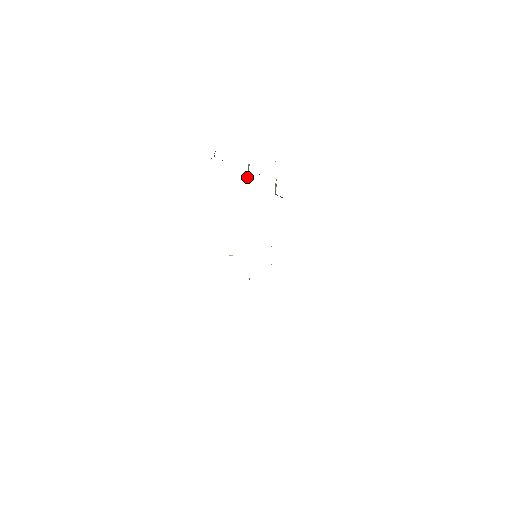
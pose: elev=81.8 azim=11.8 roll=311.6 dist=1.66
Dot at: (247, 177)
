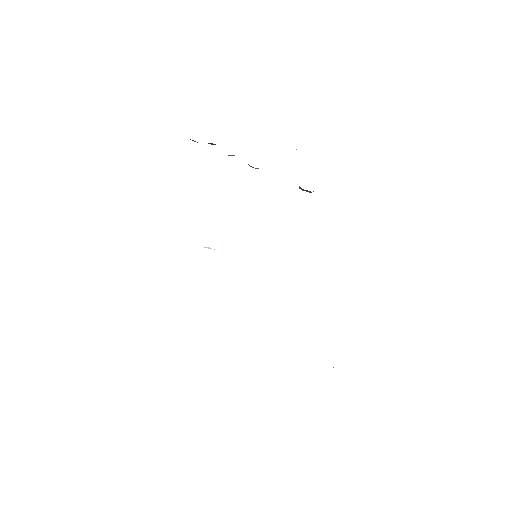
Dot at: occluded
